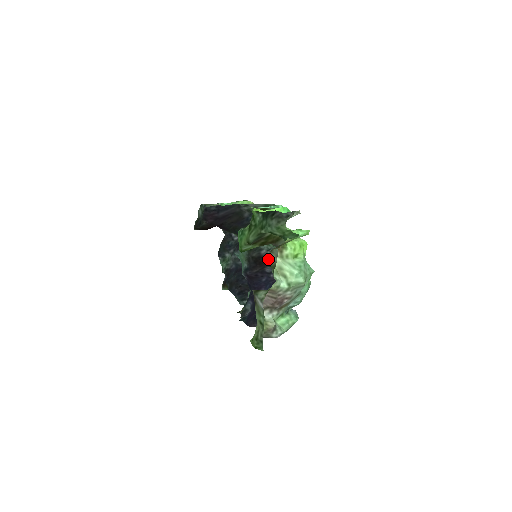
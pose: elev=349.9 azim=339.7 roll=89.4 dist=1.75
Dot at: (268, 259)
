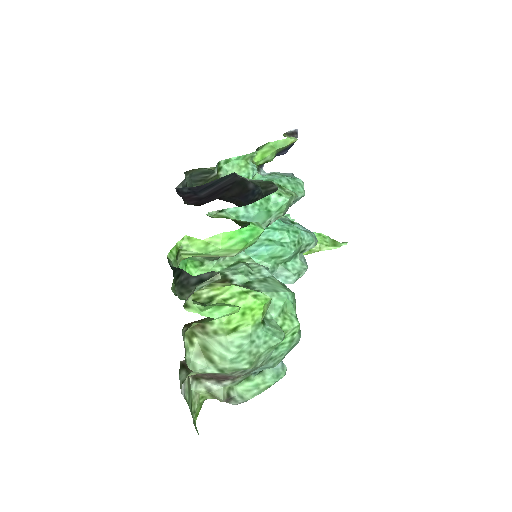
Dot at: occluded
